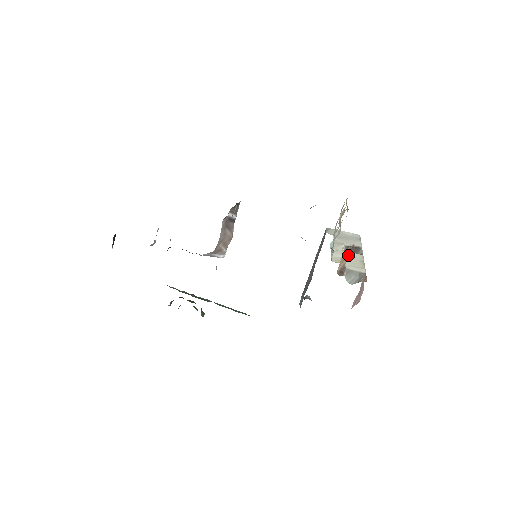
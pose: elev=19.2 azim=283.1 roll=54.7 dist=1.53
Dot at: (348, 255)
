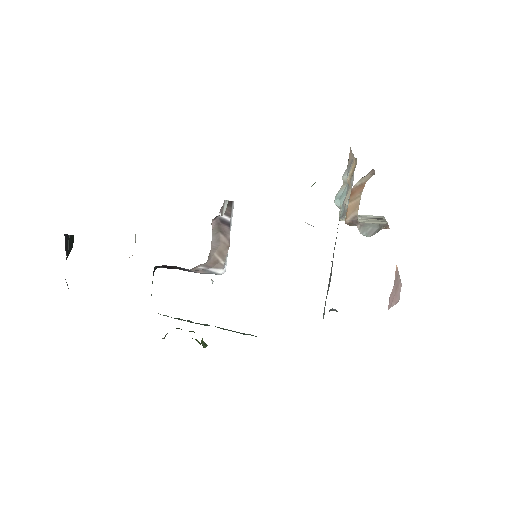
Dot at: (364, 219)
